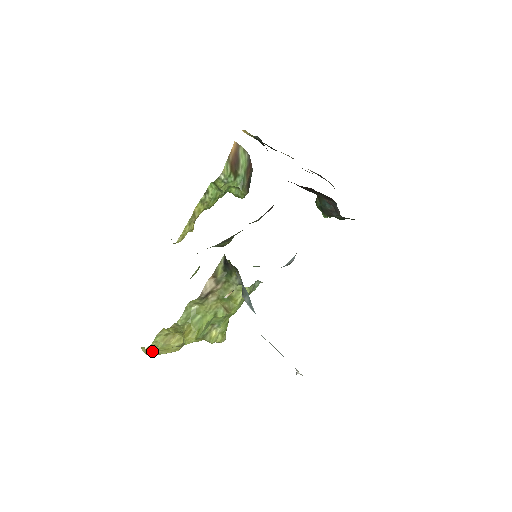
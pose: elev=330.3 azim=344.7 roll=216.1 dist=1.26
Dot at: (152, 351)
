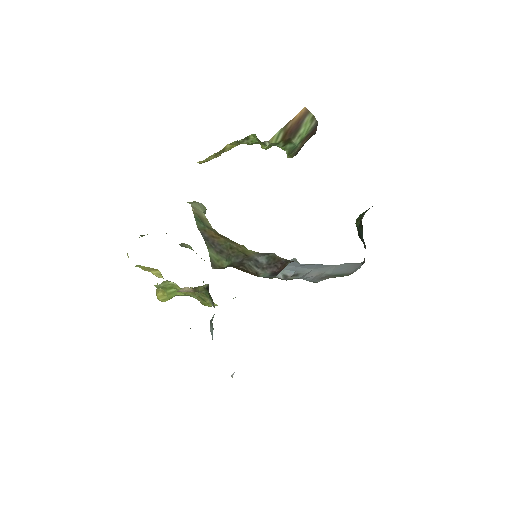
Dot at: occluded
